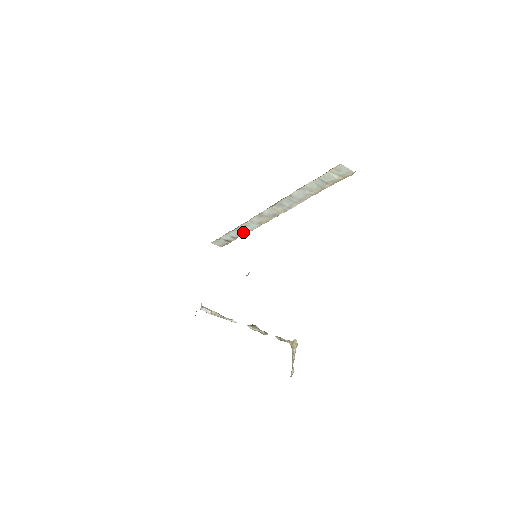
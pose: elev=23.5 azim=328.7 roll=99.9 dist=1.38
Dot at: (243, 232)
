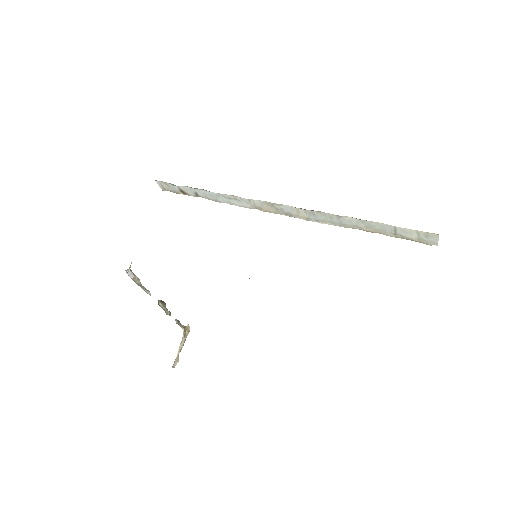
Dot at: (219, 199)
